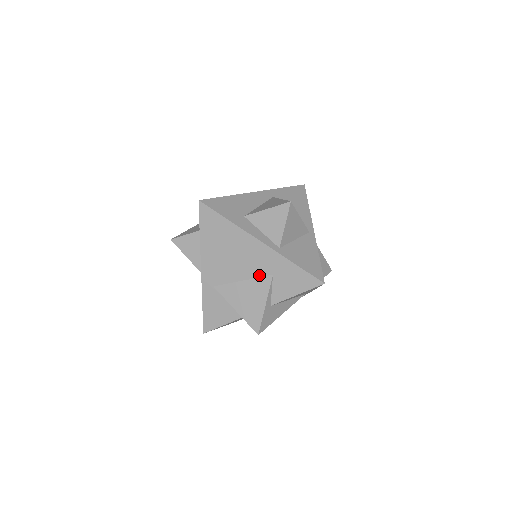
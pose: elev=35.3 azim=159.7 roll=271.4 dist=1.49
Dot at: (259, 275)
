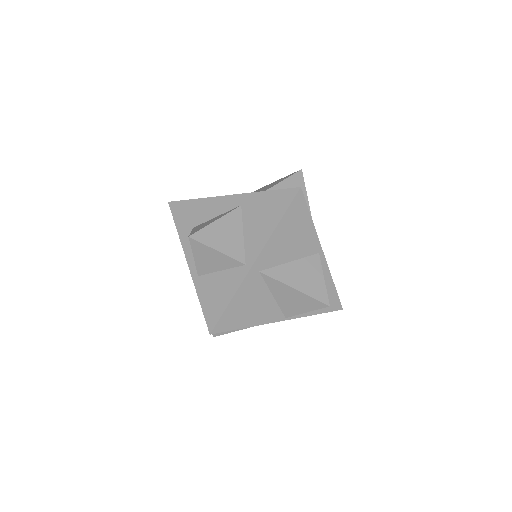
Dot at: occluded
